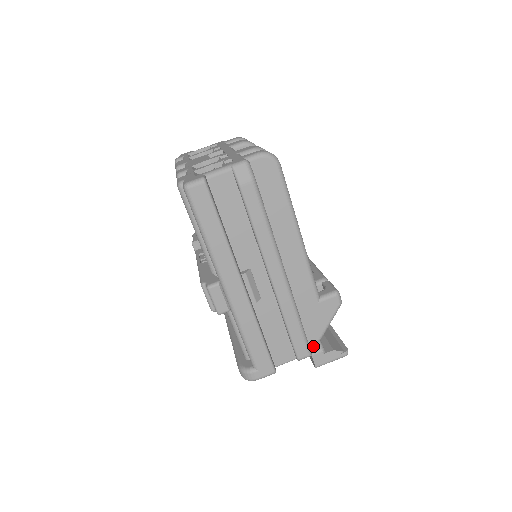
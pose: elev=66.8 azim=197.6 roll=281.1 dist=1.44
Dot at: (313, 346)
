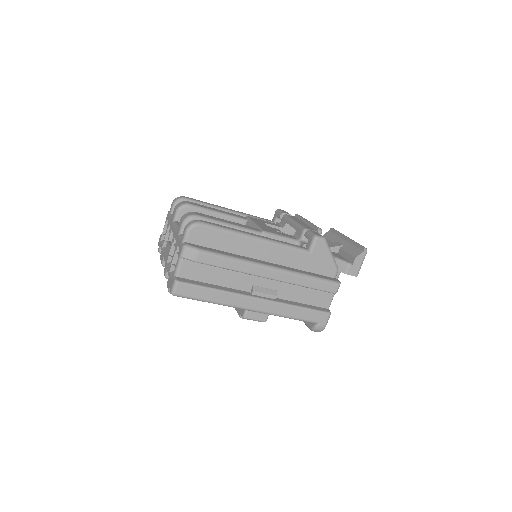
Dot at: (341, 268)
